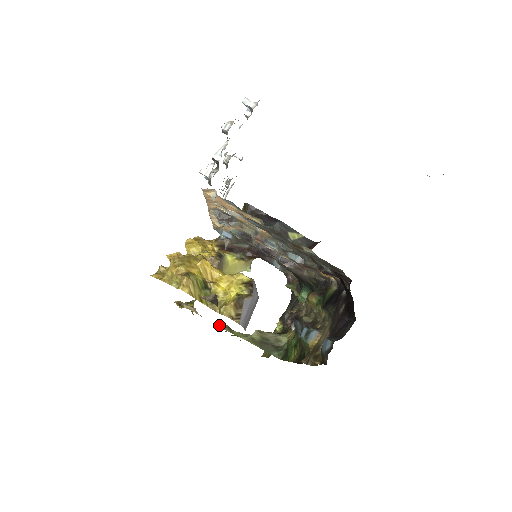
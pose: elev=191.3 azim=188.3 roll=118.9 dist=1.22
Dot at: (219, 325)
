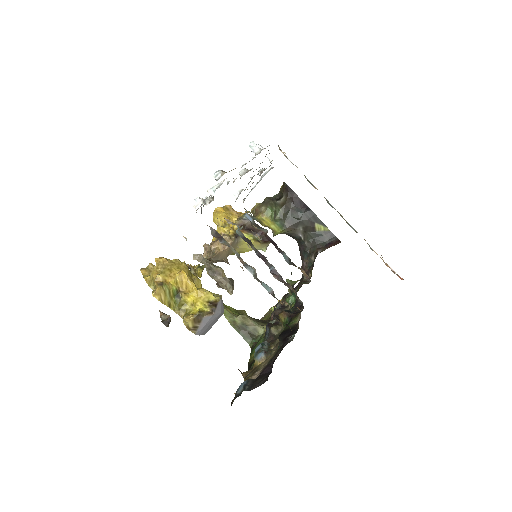
Dot at: occluded
